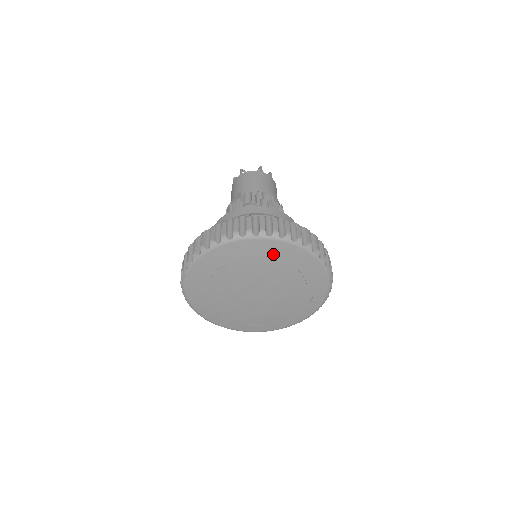
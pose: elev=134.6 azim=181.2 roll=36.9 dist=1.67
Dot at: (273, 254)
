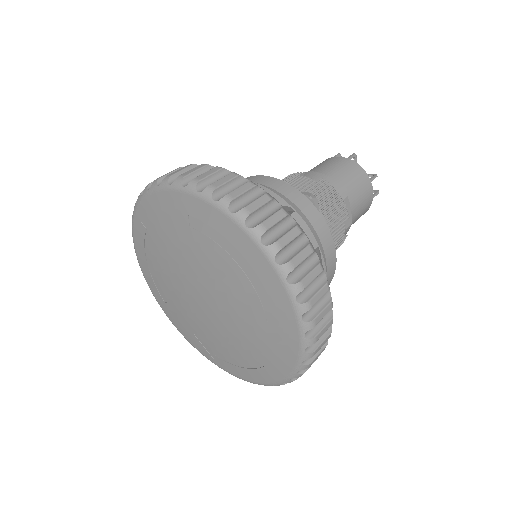
Dot at: (160, 219)
